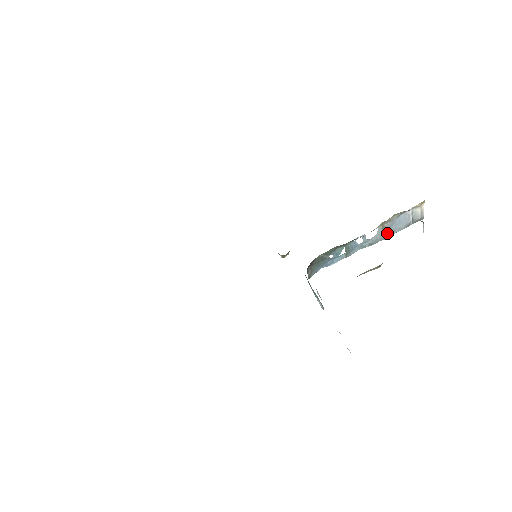
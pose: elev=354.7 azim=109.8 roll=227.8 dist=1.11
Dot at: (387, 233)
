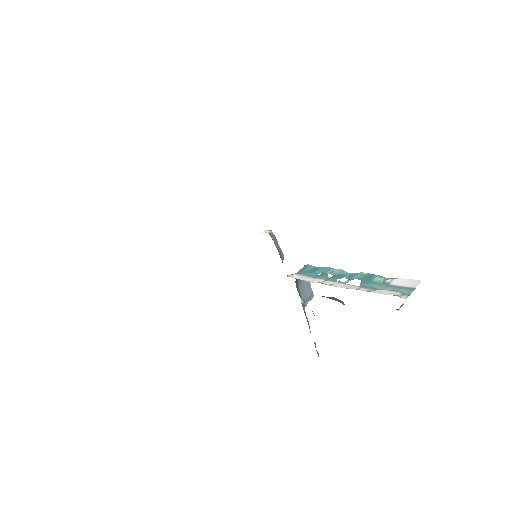
Dot at: (374, 280)
